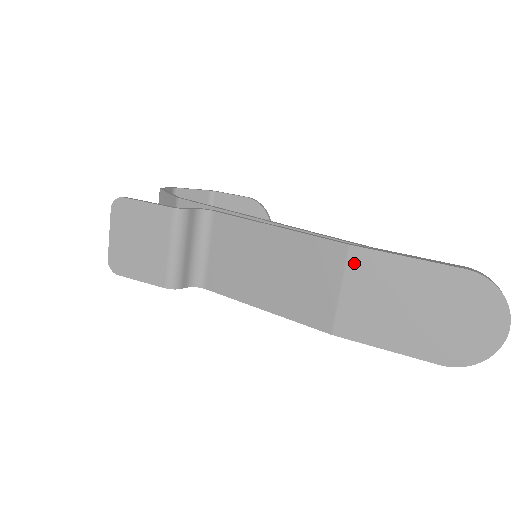
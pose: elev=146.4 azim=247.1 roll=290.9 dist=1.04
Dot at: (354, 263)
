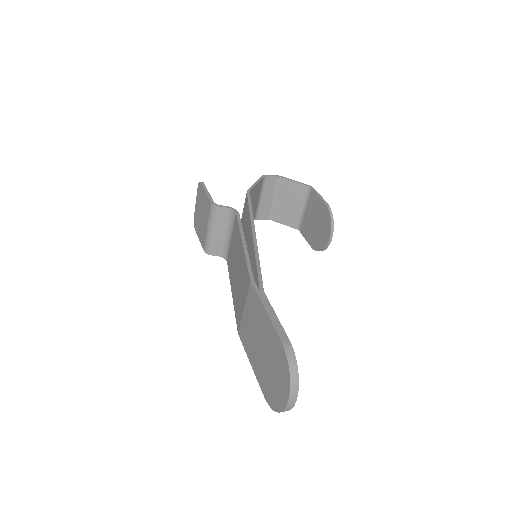
Dot at: (250, 295)
